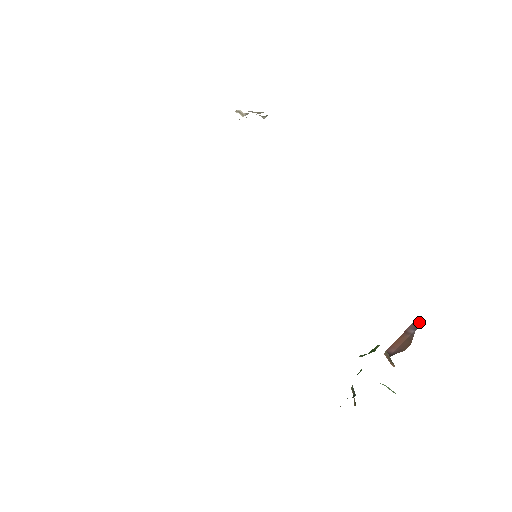
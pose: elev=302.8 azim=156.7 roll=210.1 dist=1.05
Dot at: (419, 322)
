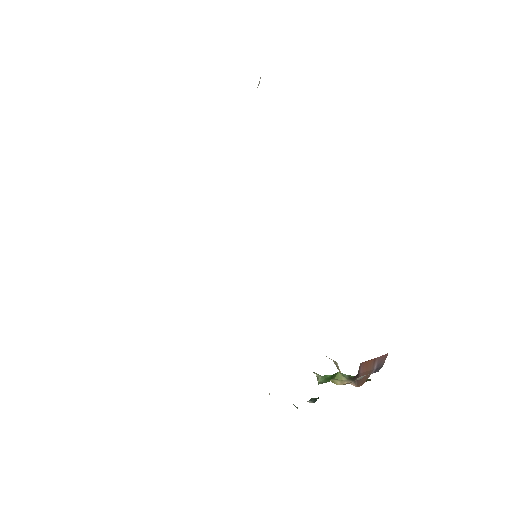
Dot at: (382, 362)
